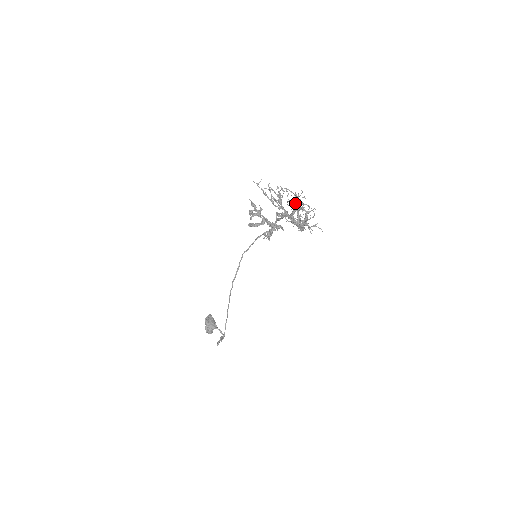
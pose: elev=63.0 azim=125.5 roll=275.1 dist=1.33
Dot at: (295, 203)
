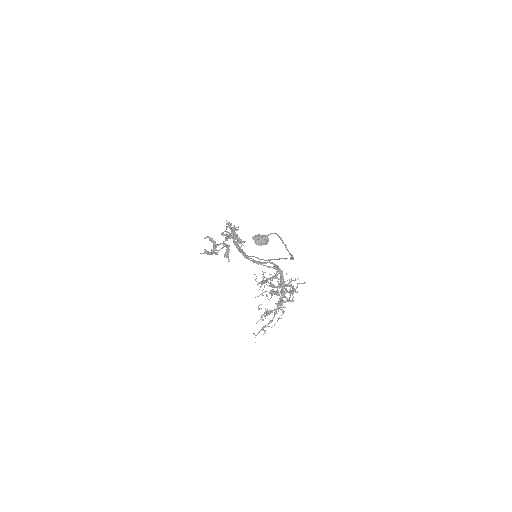
Dot at: (279, 305)
